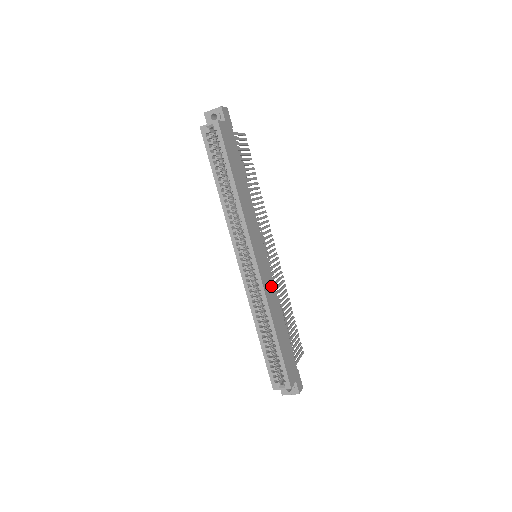
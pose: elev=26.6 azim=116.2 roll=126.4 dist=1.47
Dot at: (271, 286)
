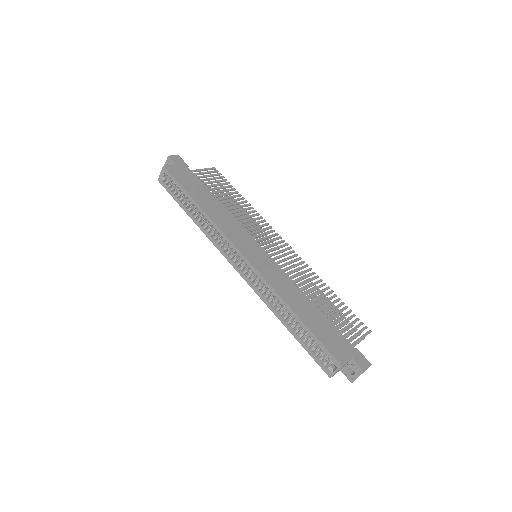
Dot at: (278, 274)
